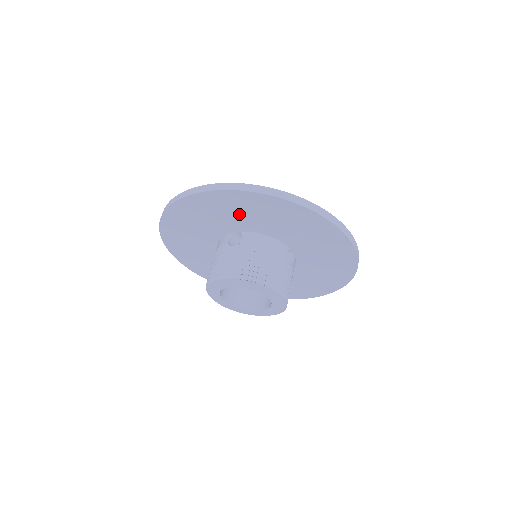
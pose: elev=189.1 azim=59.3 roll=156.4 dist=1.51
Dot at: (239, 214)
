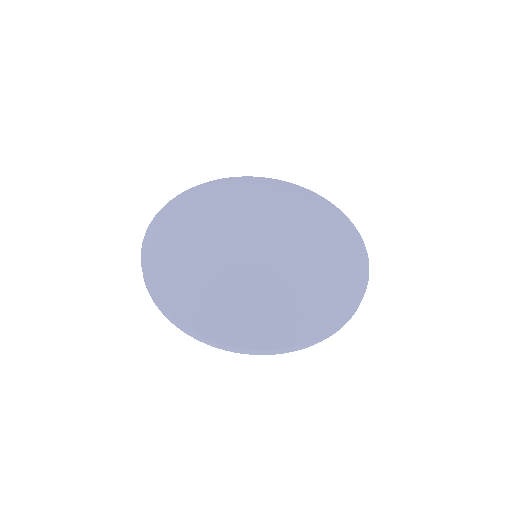
Dot at: occluded
